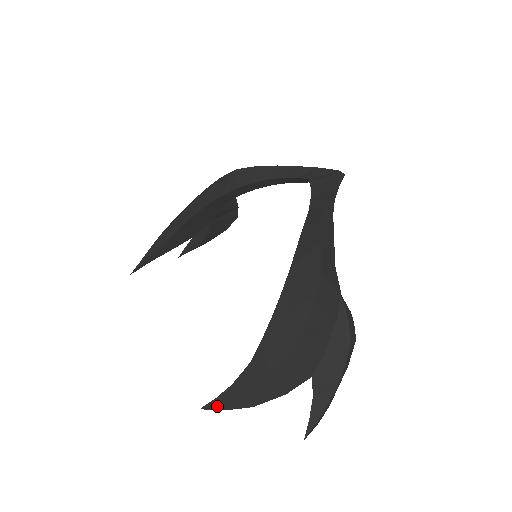
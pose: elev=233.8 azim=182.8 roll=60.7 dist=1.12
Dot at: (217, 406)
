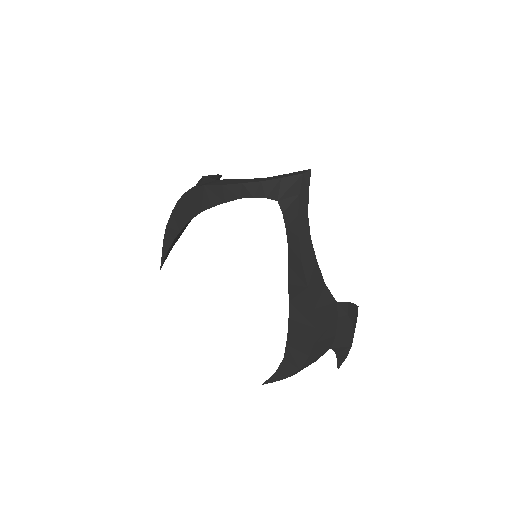
Dot at: occluded
